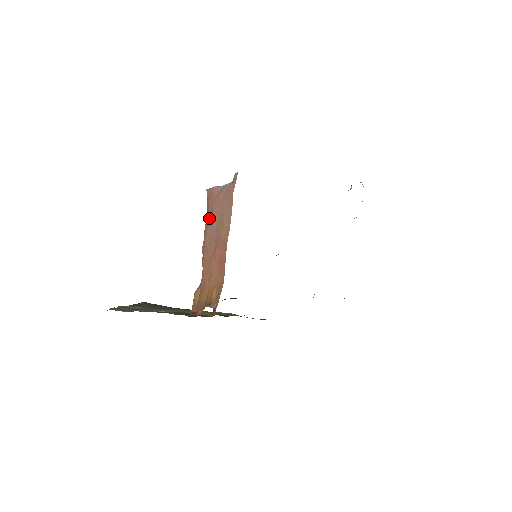
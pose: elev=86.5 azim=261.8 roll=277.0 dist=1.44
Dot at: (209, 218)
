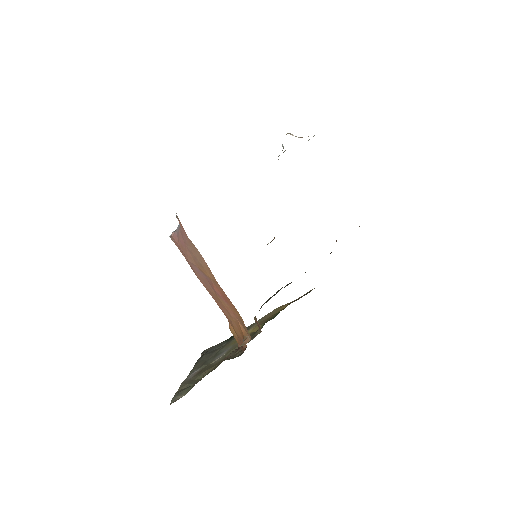
Dot at: (189, 264)
